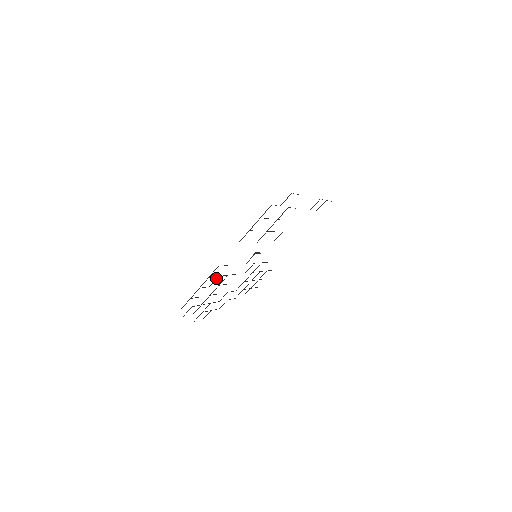
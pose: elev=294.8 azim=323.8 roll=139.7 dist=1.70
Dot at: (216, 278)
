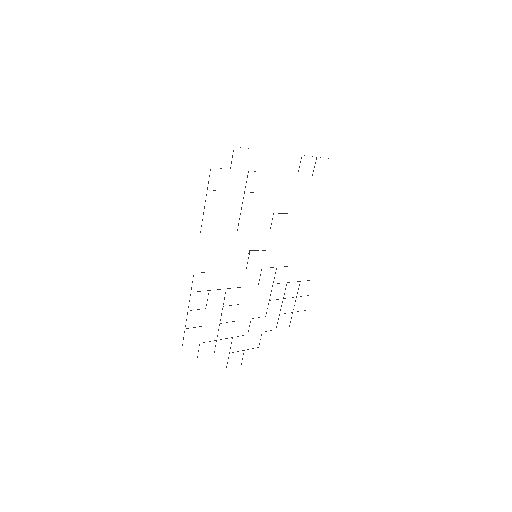
Dot at: (208, 294)
